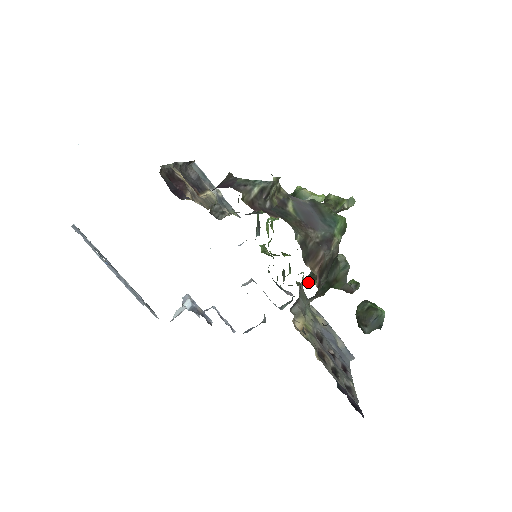
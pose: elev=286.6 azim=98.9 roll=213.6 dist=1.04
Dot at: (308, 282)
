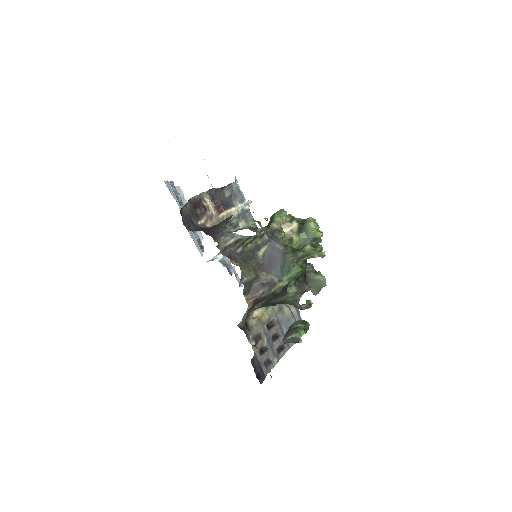
Dot at: occluded
